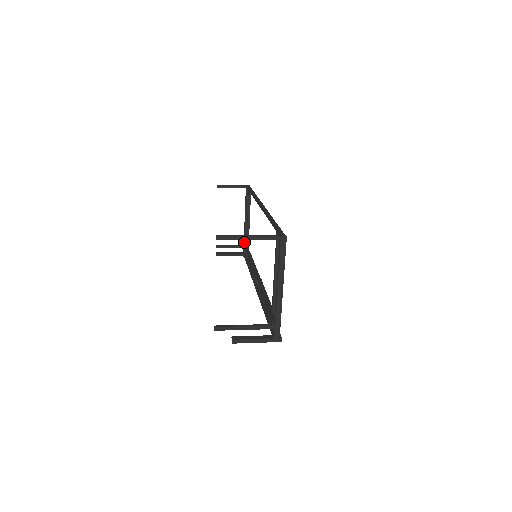
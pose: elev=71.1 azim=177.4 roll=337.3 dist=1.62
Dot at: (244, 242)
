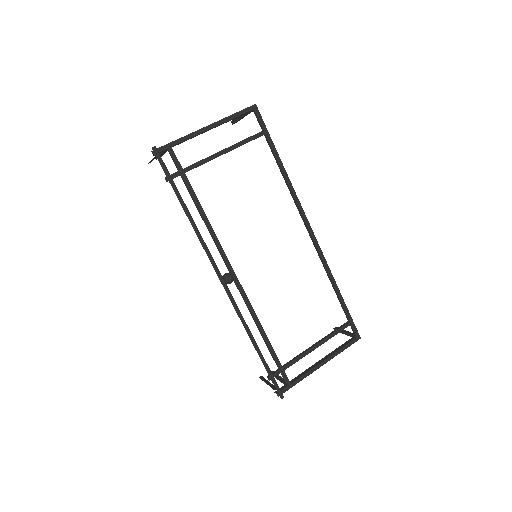
Dot at: (293, 379)
